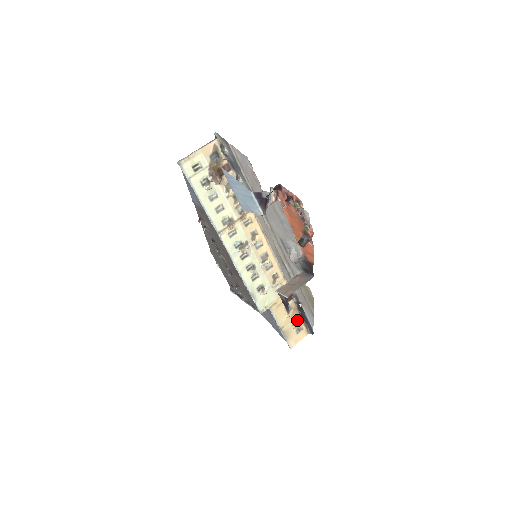
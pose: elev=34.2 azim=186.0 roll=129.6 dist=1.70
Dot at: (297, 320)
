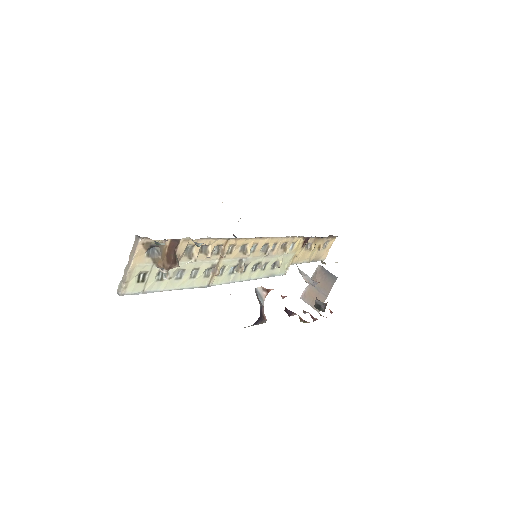
Dot at: (321, 242)
